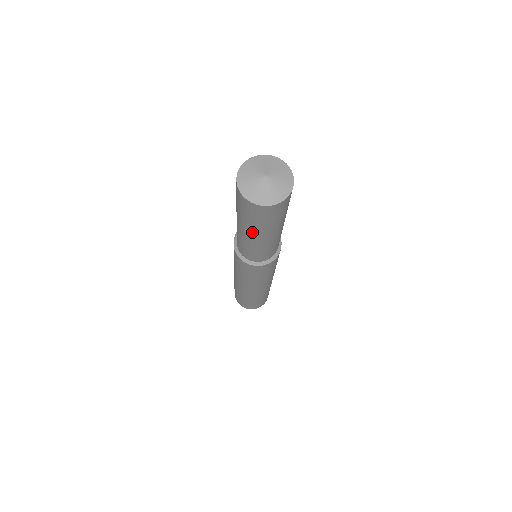
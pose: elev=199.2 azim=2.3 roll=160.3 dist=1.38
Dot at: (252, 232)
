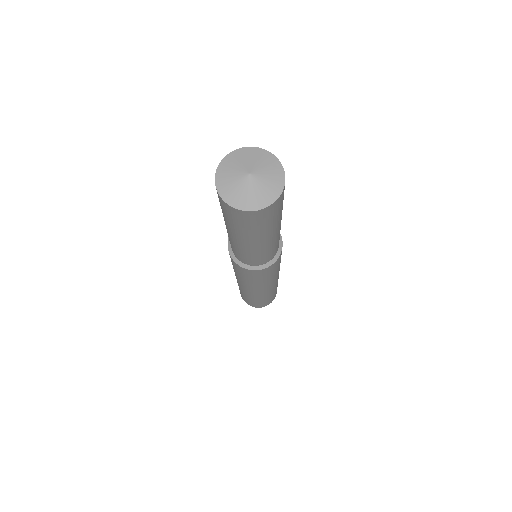
Dot at: occluded
